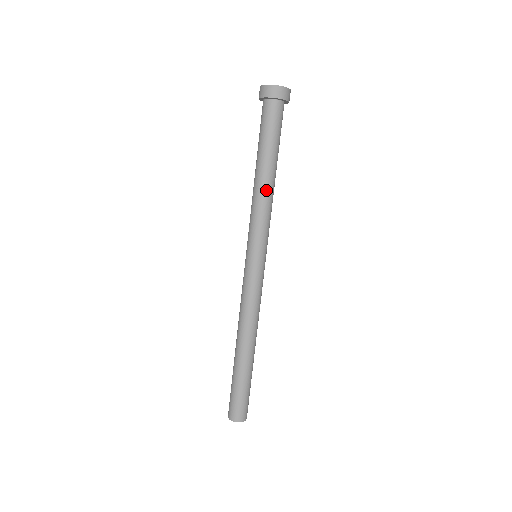
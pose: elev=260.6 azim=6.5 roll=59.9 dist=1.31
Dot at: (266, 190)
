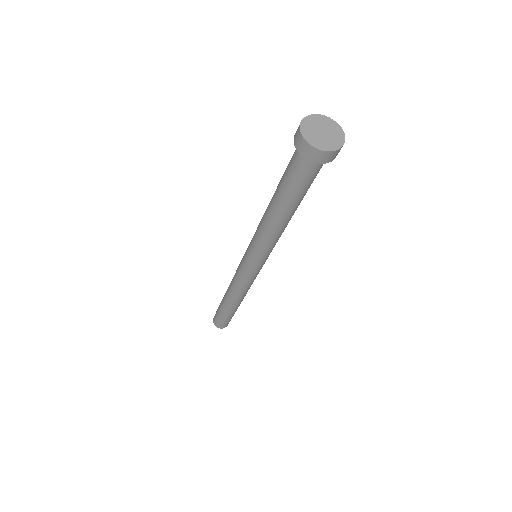
Dot at: (270, 225)
